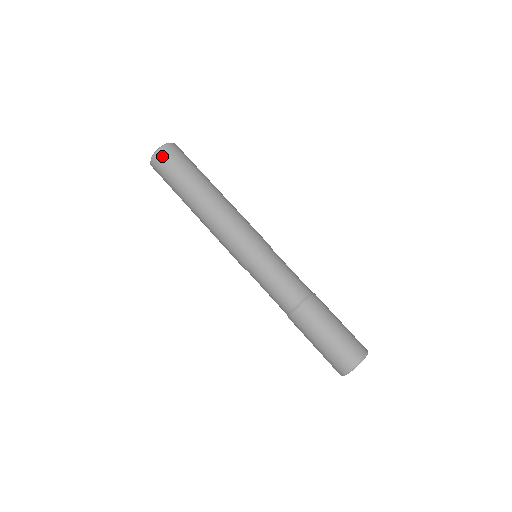
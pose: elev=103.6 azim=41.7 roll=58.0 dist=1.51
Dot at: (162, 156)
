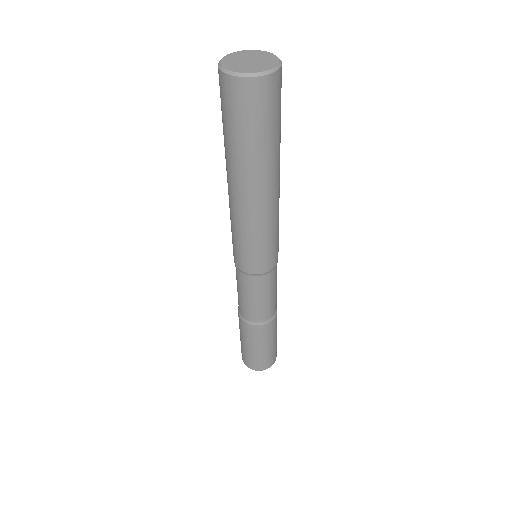
Dot at: (224, 87)
